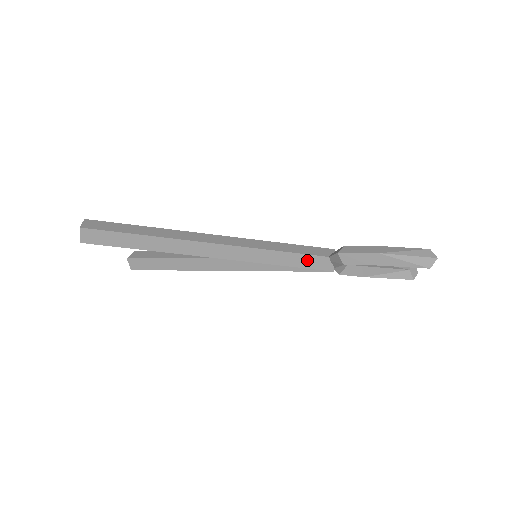
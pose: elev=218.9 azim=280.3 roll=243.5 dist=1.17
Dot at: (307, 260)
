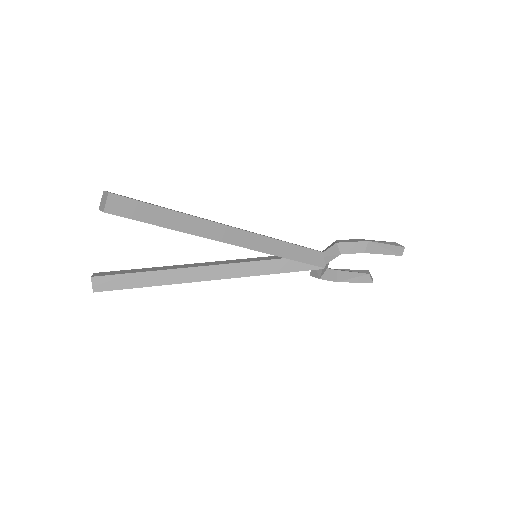
Dot at: (307, 254)
